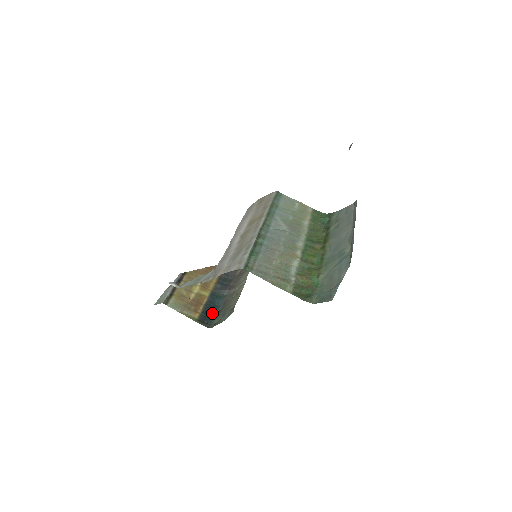
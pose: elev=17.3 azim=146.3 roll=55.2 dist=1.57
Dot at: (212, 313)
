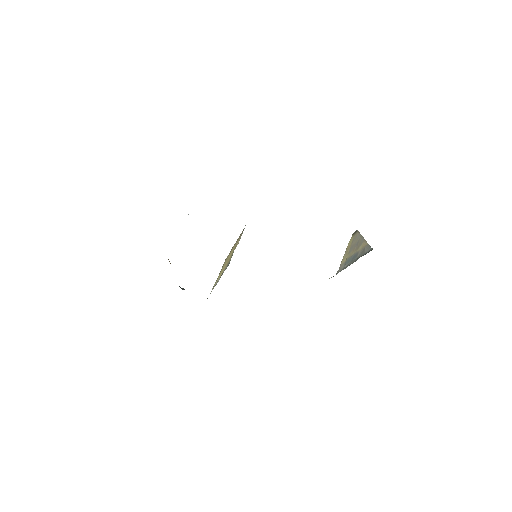
Dot at: occluded
